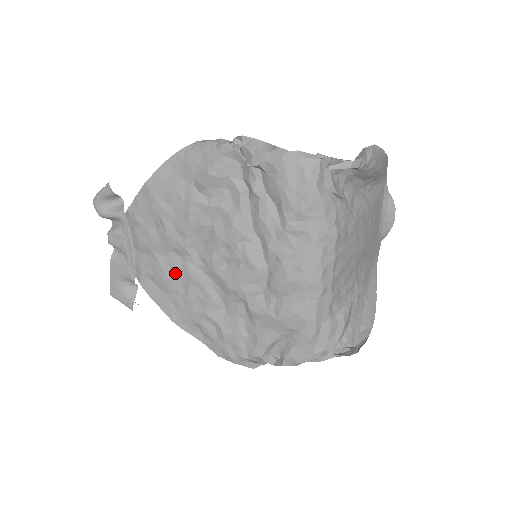
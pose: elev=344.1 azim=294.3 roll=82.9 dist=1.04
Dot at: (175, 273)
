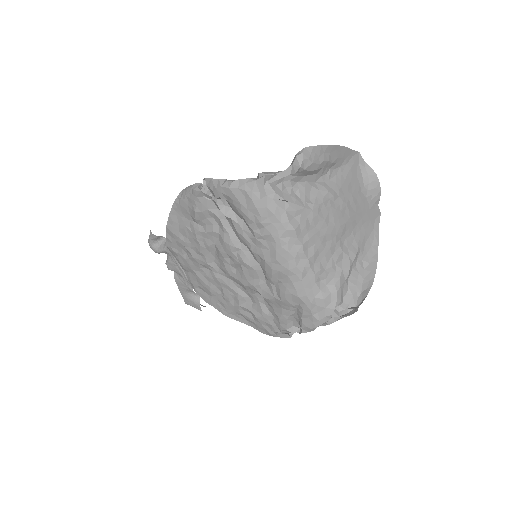
Dot at: (210, 282)
